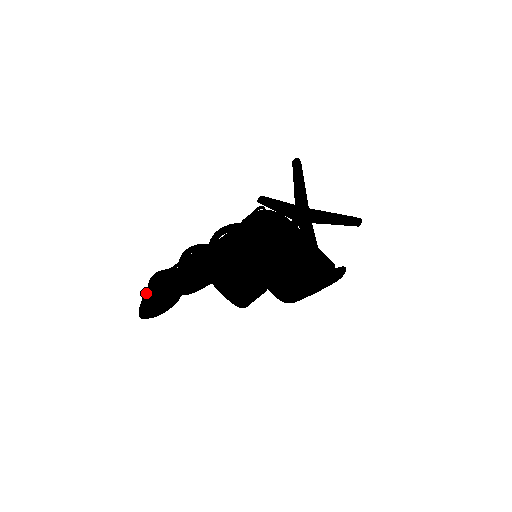
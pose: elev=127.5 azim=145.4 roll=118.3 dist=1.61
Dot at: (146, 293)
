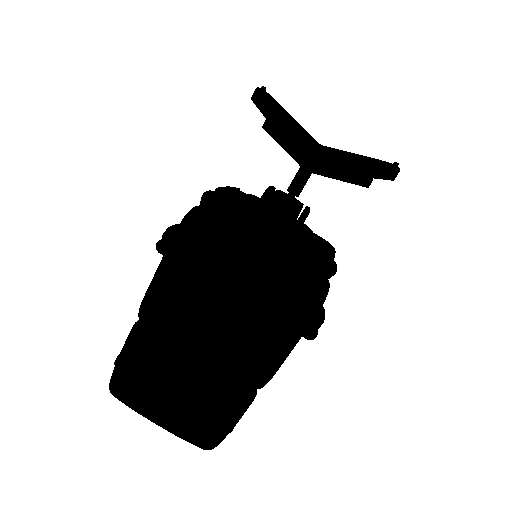
Dot at: (176, 430)
